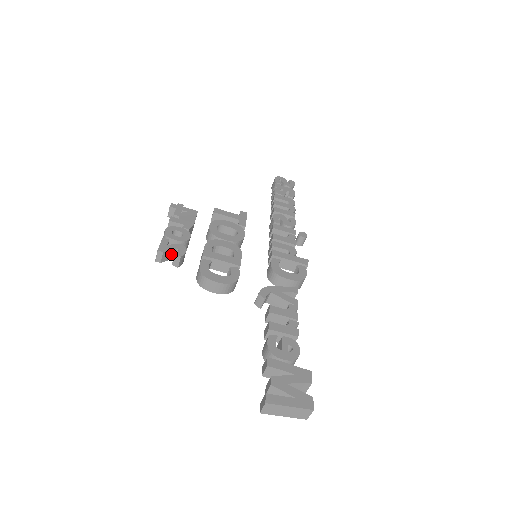
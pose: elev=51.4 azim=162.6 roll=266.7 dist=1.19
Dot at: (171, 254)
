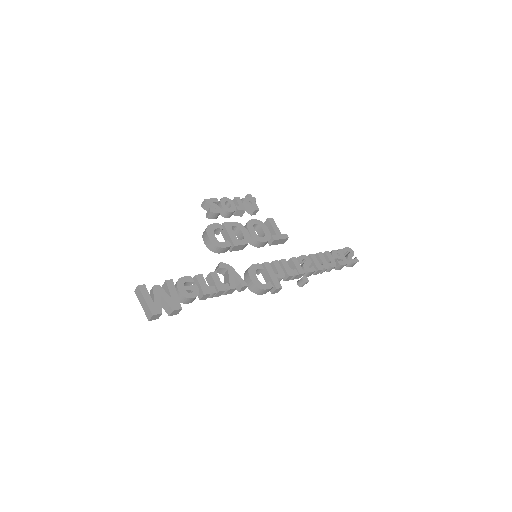
Dot at: occluded
